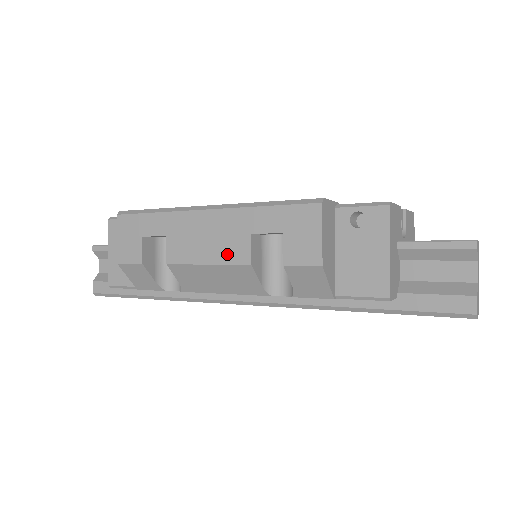
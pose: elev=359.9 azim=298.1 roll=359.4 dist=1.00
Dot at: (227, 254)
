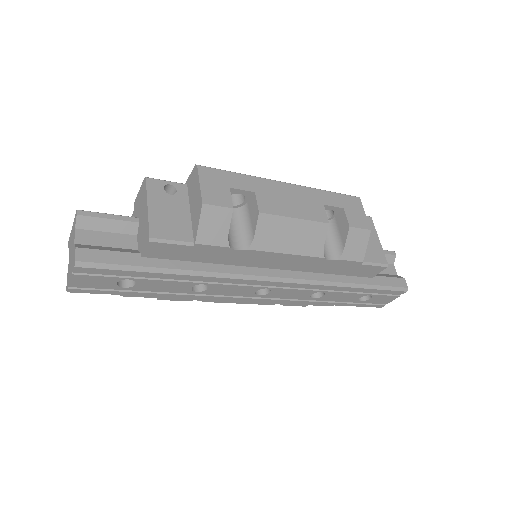
Dot at: (310, 214)
